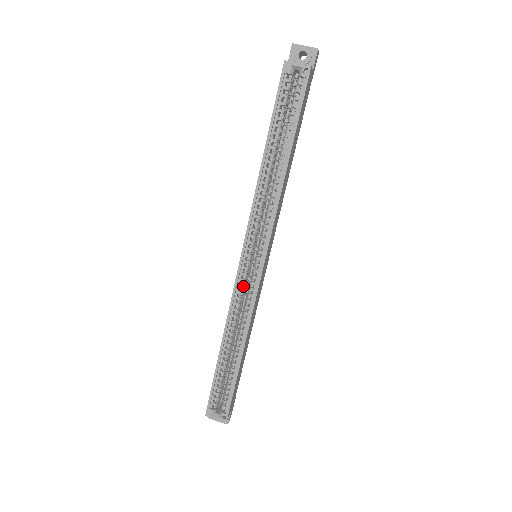
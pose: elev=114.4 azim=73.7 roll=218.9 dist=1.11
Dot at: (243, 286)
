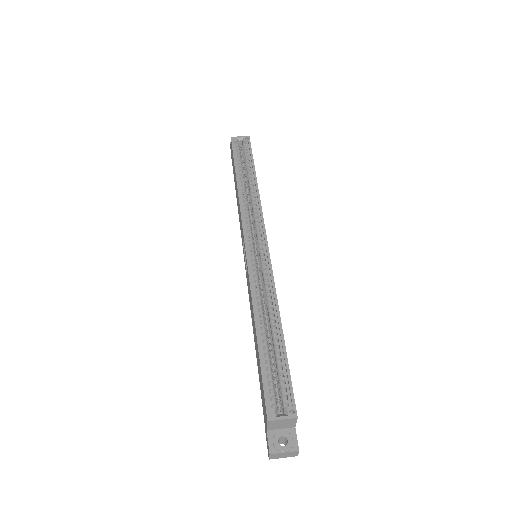
Dot at: (256, 268)
